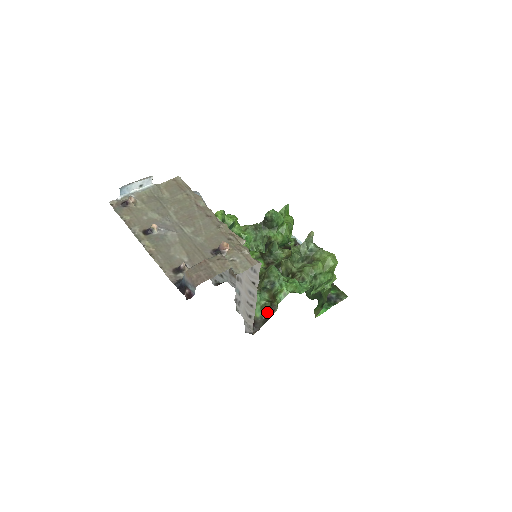
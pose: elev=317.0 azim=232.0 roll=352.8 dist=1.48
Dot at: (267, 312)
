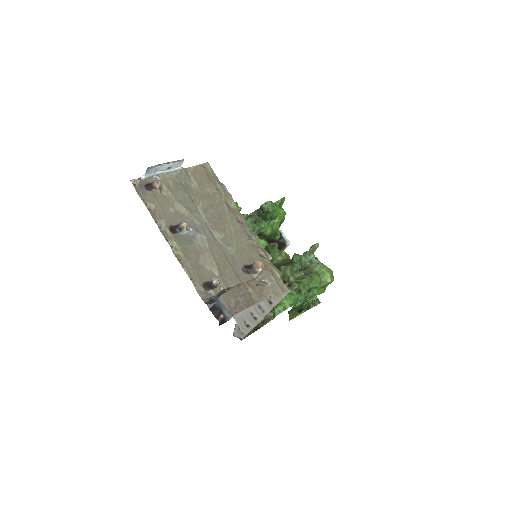
Dot at: (261, 320)
